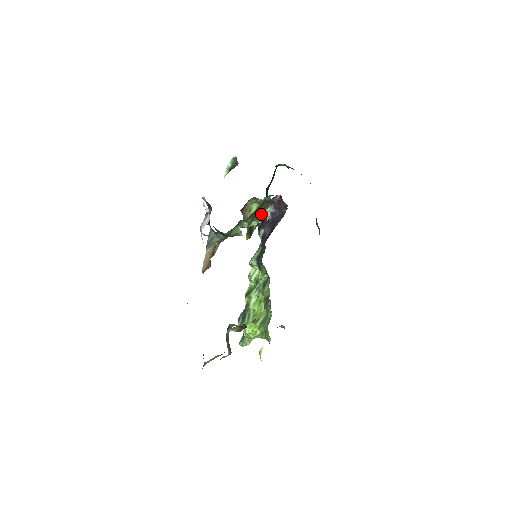
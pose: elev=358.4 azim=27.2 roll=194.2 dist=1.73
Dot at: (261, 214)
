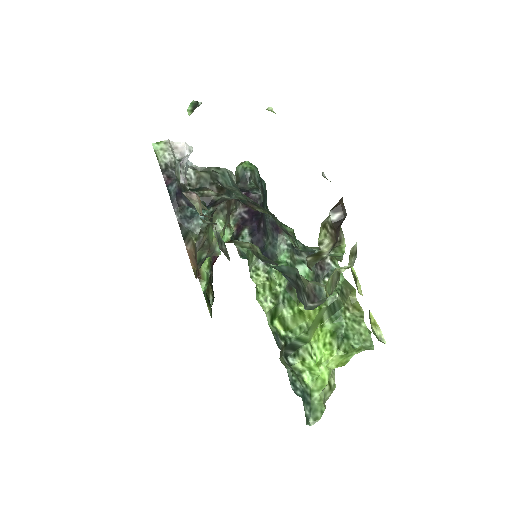
Dot at: (231, 220)
